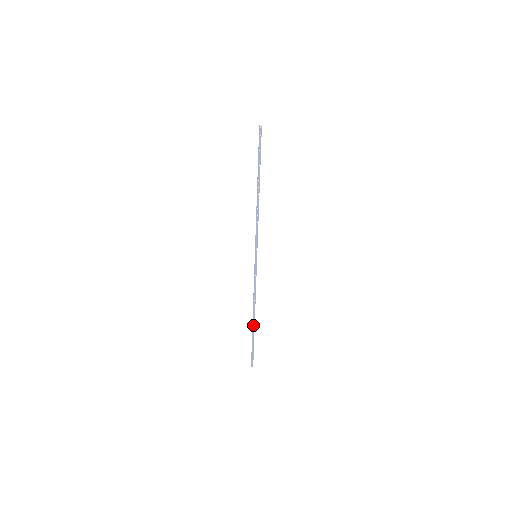
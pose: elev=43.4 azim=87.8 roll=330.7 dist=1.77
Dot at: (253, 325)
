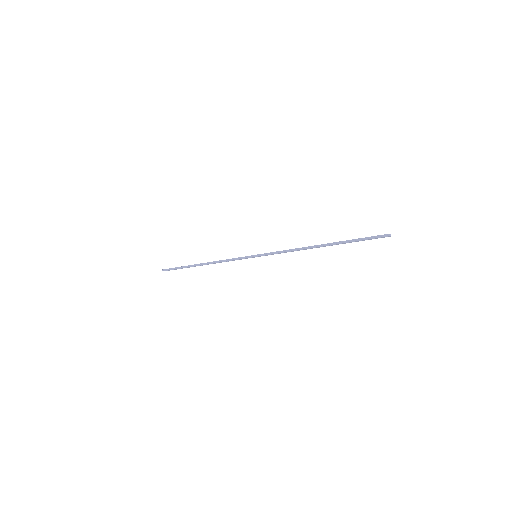
Dot at: occluded
